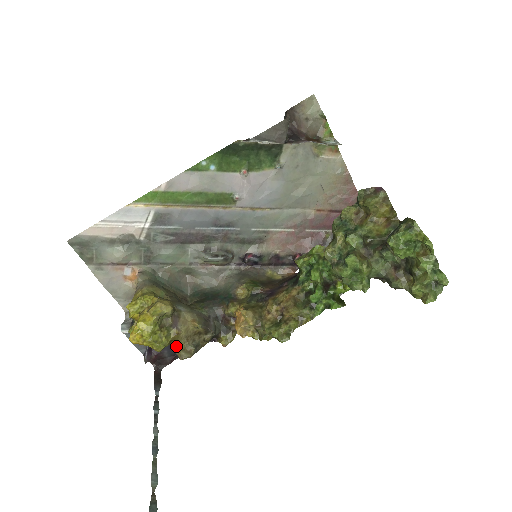
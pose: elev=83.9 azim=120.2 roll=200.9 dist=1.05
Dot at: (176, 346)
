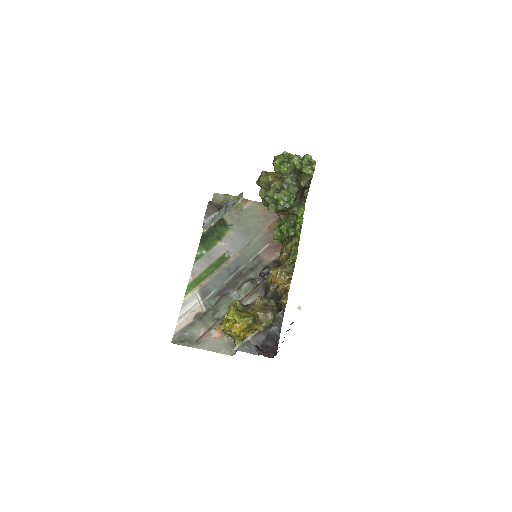
Dot at: (261, 319)
